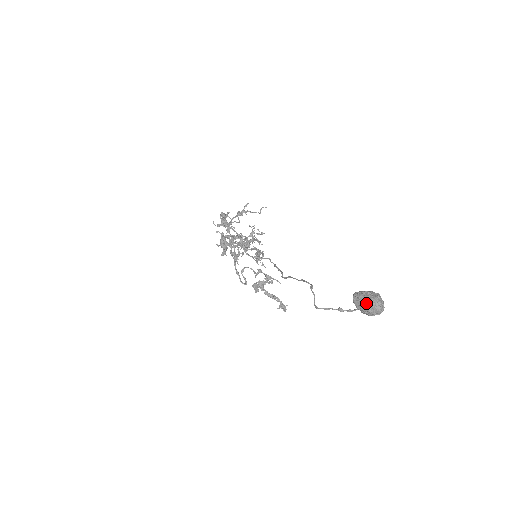
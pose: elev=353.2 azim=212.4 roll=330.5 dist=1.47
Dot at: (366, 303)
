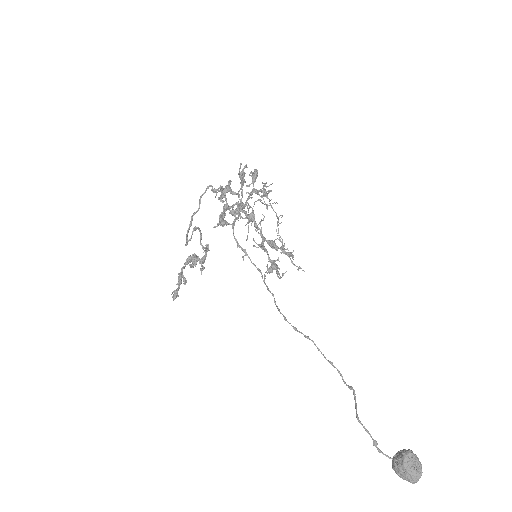
Dot at: (420, 471)
